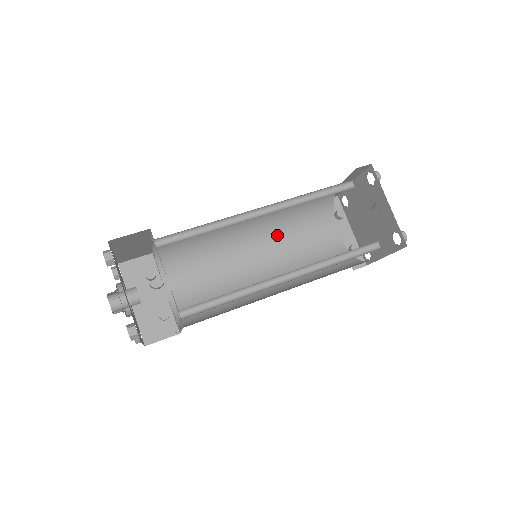
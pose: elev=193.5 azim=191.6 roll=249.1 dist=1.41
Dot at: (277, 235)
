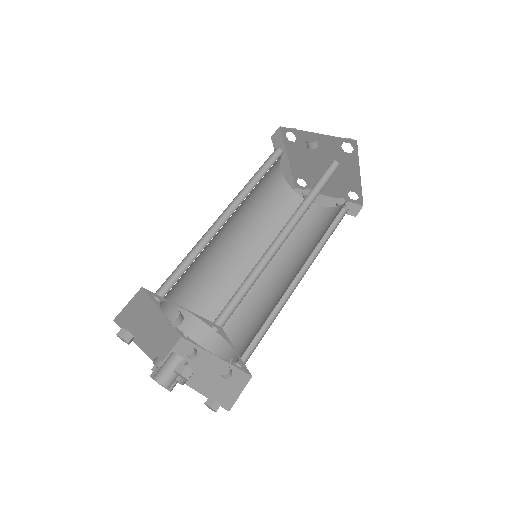
Dot at: (270, 243)
